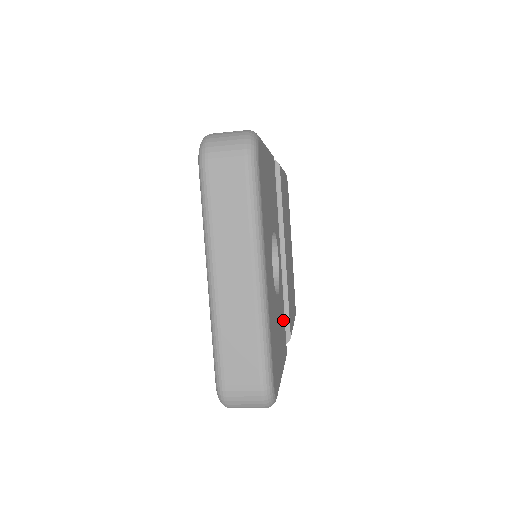
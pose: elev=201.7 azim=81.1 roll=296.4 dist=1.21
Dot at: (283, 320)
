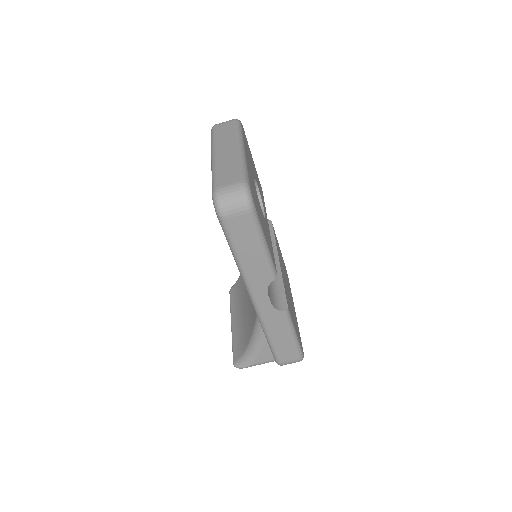
Dot at: (271, 246)
